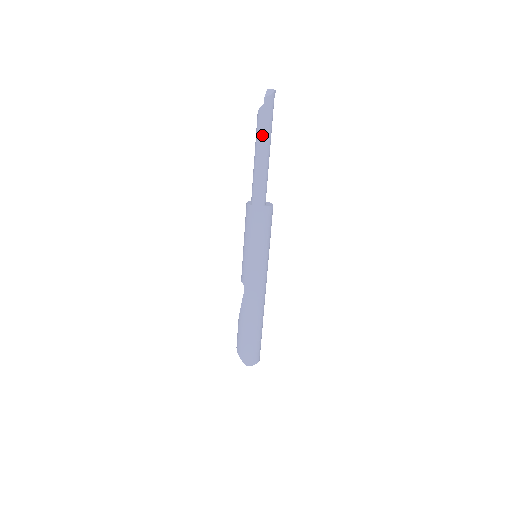
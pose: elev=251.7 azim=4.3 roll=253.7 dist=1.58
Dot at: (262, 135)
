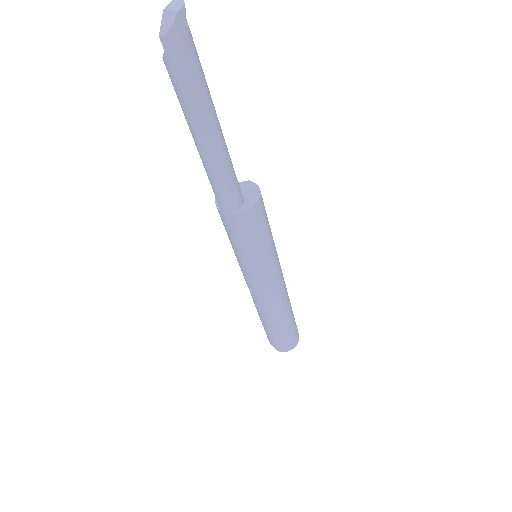
Dot at: (187, 111)
